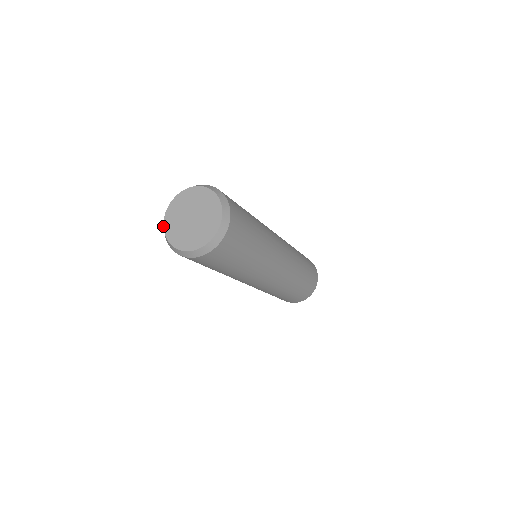
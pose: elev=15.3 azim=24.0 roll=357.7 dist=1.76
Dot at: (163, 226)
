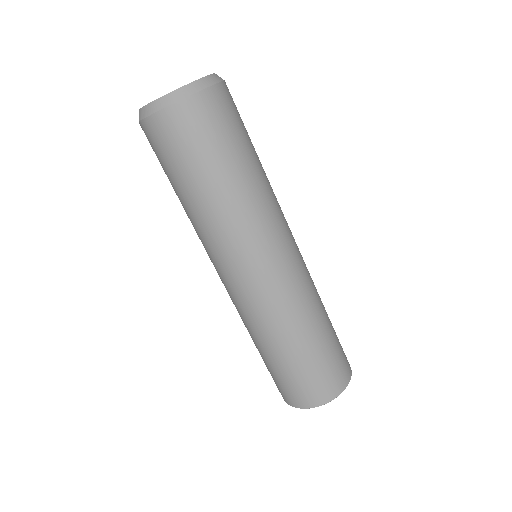
Dot at: occluded
